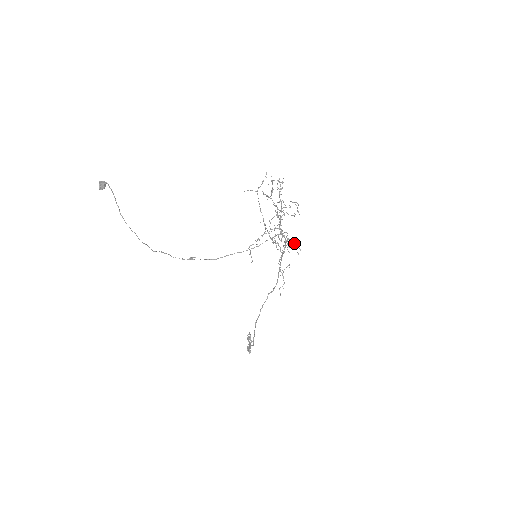
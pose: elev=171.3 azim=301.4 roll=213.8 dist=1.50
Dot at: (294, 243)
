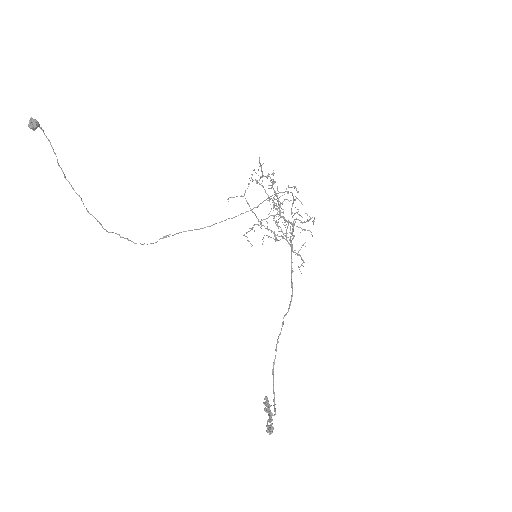
Dot at: occluded
